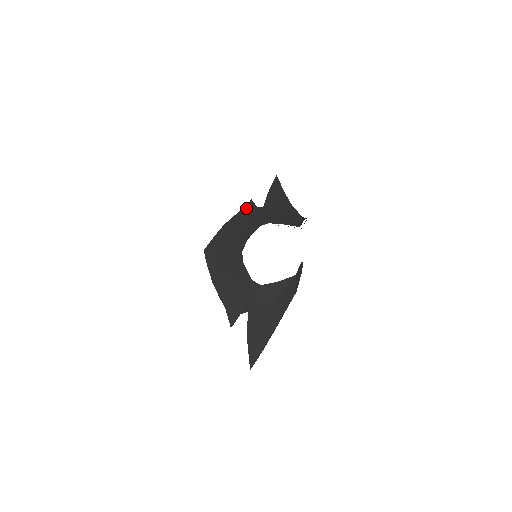
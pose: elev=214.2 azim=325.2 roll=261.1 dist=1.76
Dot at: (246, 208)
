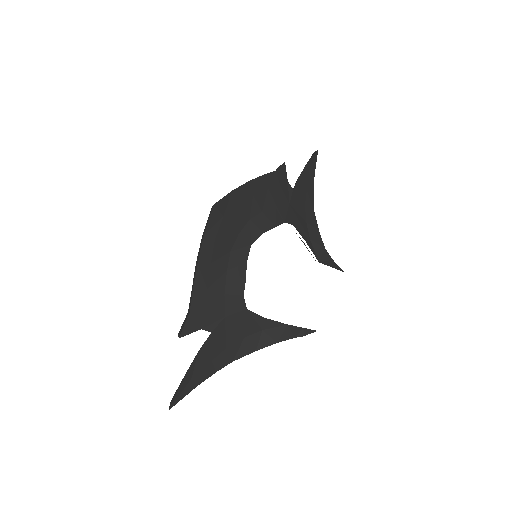
Dot at: (279, 174)
